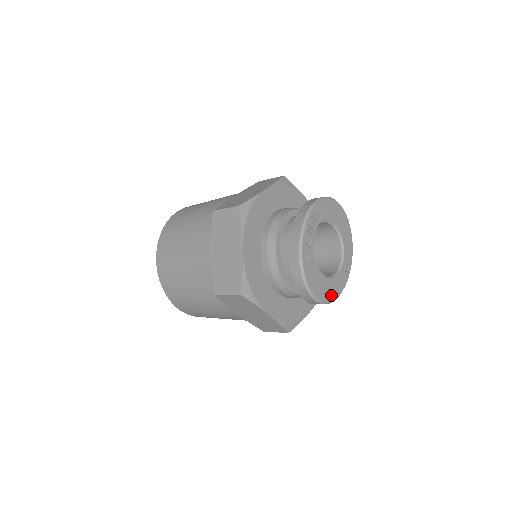
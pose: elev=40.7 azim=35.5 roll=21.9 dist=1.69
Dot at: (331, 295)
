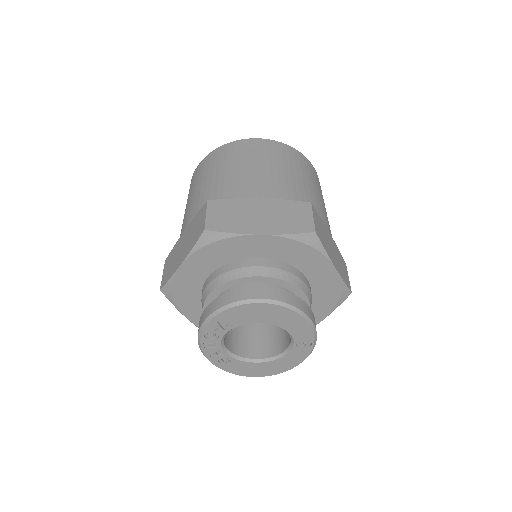
Dot at: (282, 369)
